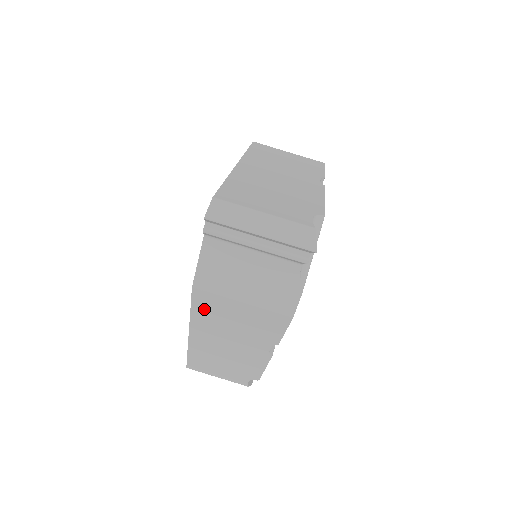
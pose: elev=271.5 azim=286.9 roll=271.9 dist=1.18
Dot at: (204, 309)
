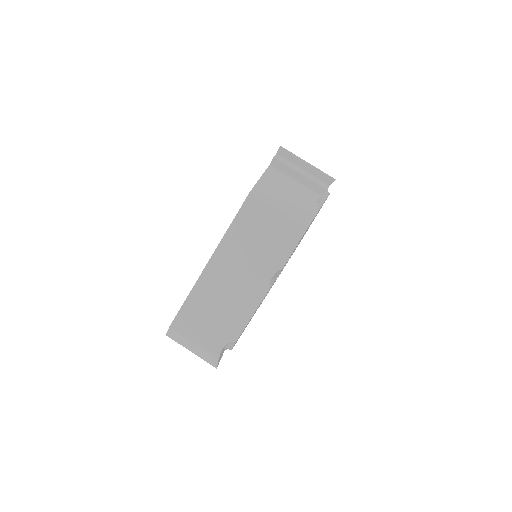
Dot at: (244, 220)
